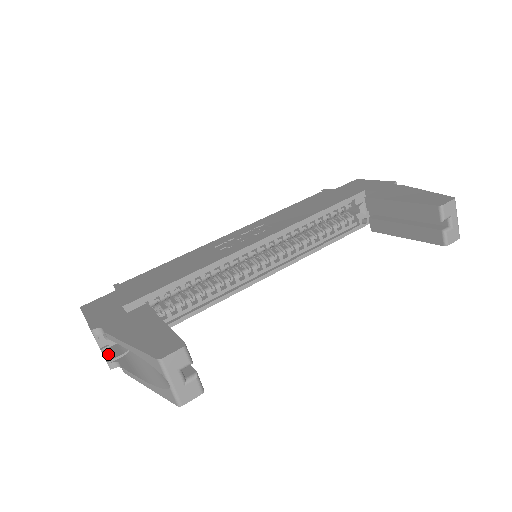
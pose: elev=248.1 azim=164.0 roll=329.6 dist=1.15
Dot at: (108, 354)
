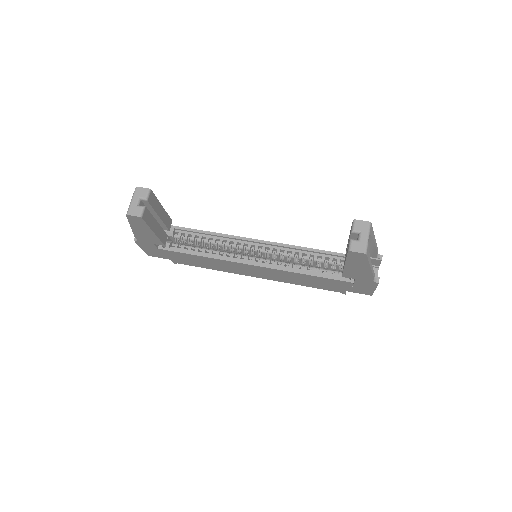
Dot at: occluded
